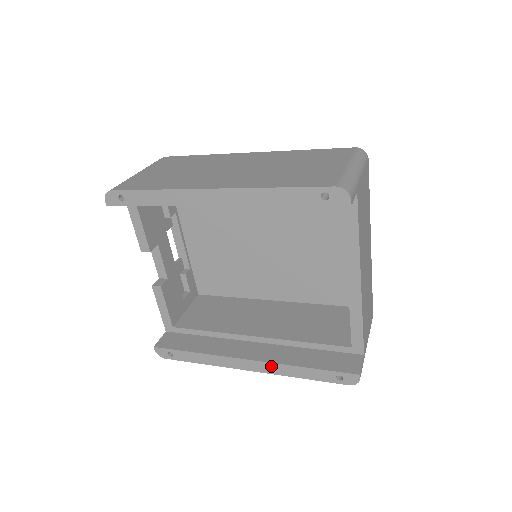
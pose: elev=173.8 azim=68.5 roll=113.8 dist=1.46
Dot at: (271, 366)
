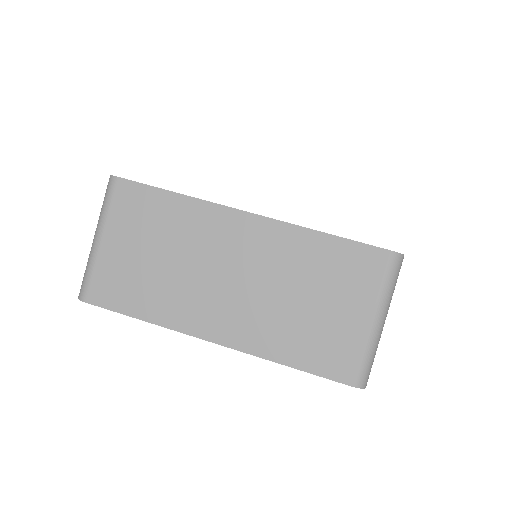
Dot at: occluded
